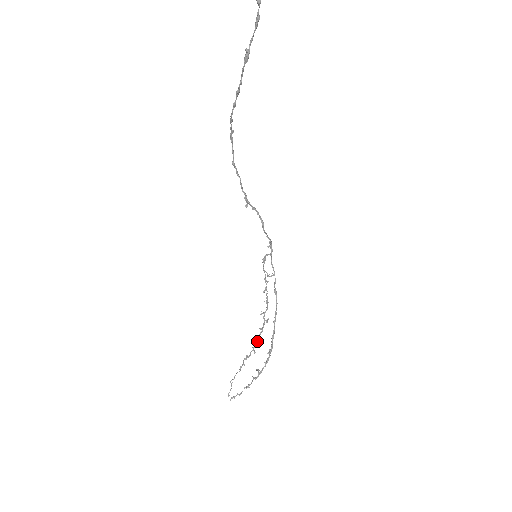
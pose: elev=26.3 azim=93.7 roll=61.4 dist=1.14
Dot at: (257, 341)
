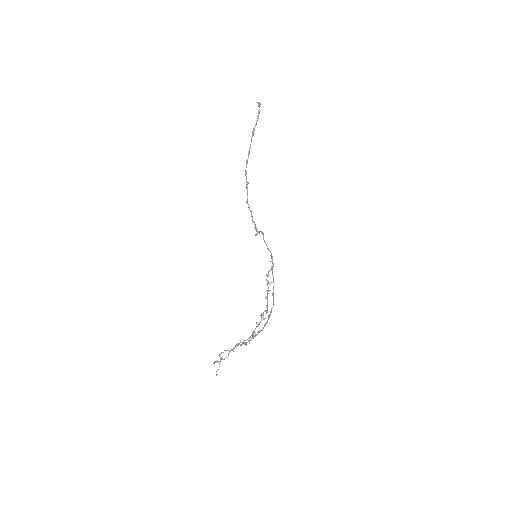
Dot at: (253, 333)
